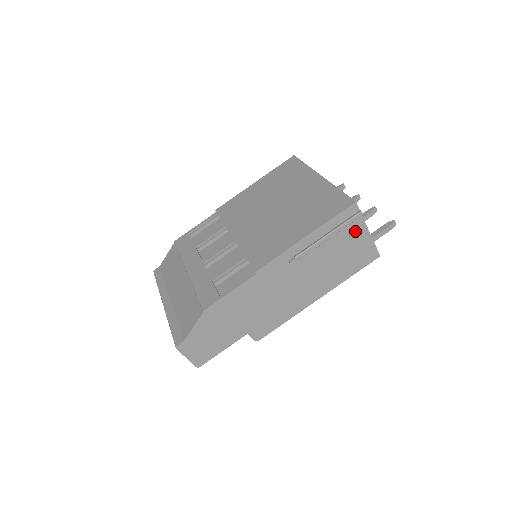
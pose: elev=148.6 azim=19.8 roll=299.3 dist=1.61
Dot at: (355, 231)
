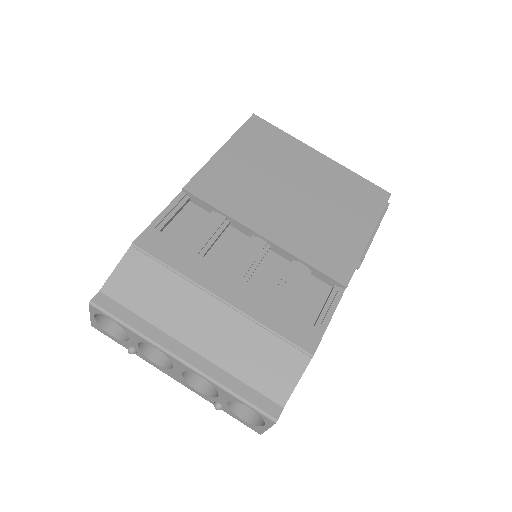
Dot at: occluded
